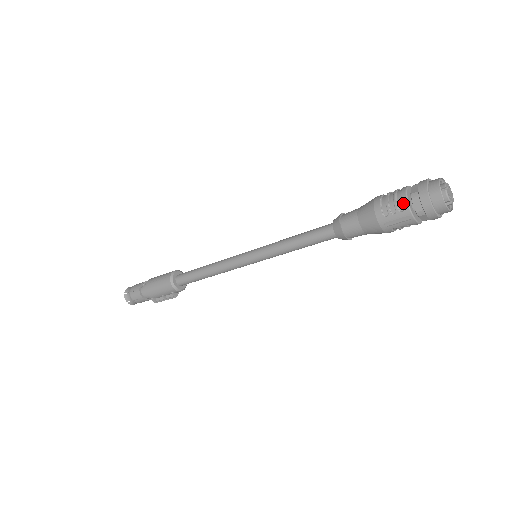
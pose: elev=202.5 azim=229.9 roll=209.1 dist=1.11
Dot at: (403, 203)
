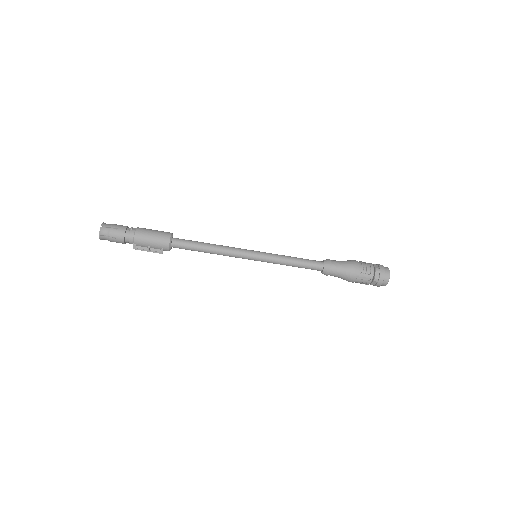
Dot at: (372, 271)
